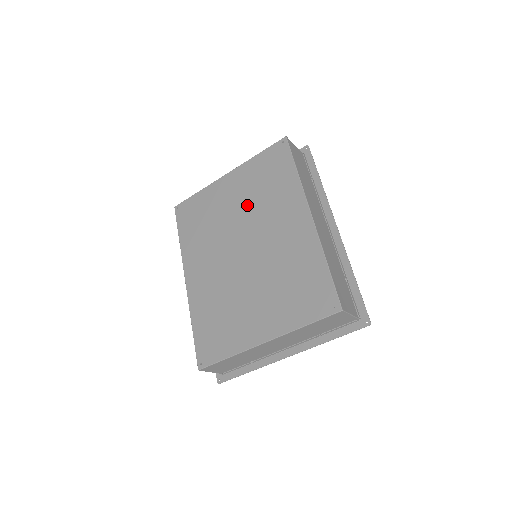
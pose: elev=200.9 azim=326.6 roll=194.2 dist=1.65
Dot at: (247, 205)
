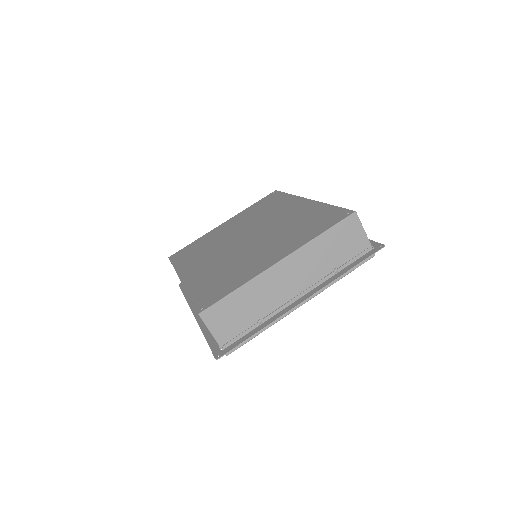
Dot at: (246, 223)
